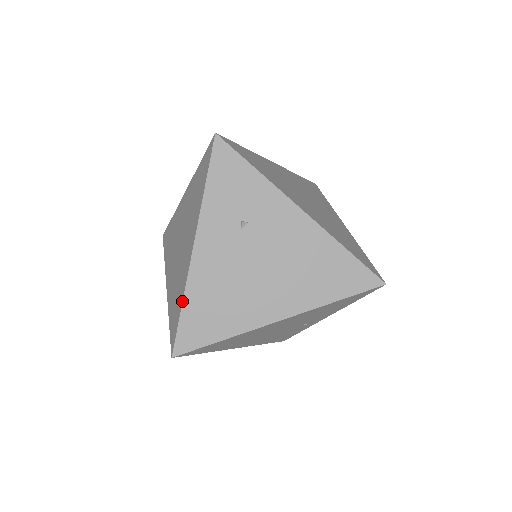
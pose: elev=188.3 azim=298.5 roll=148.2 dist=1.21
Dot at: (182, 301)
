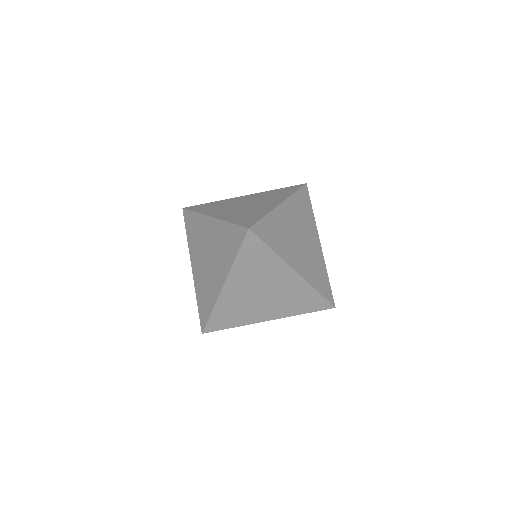
Dot at: (266, 214)
